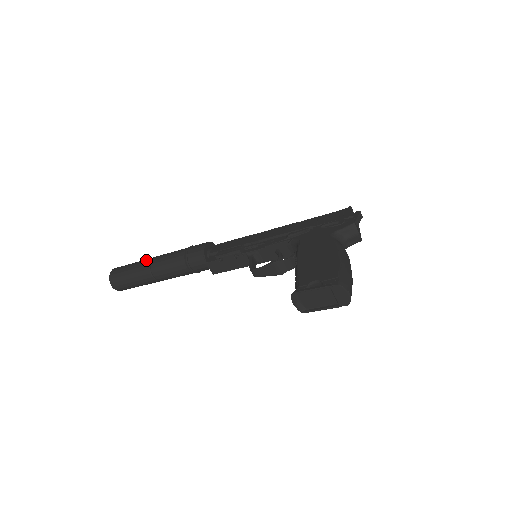
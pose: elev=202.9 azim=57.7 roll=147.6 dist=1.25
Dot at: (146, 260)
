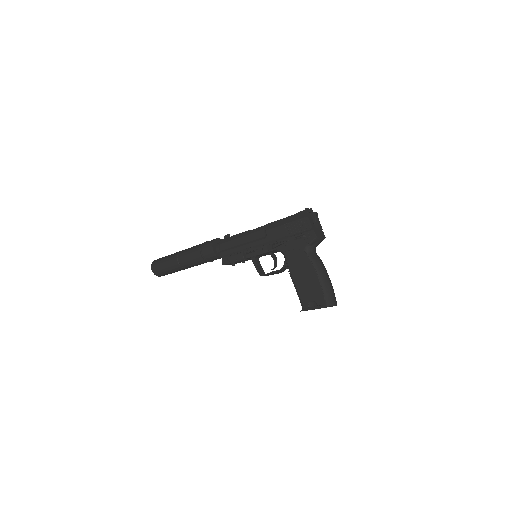
Dot at: (173, 260)
